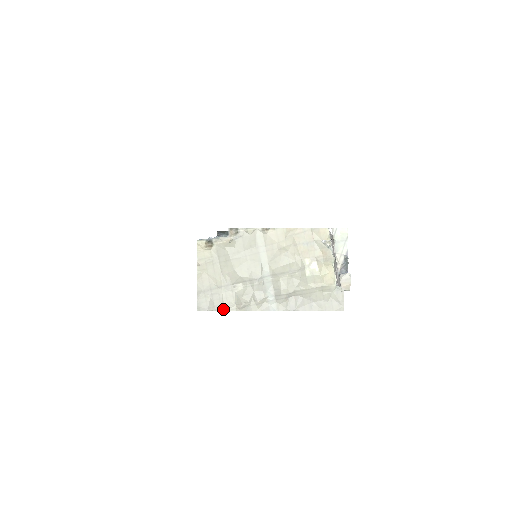
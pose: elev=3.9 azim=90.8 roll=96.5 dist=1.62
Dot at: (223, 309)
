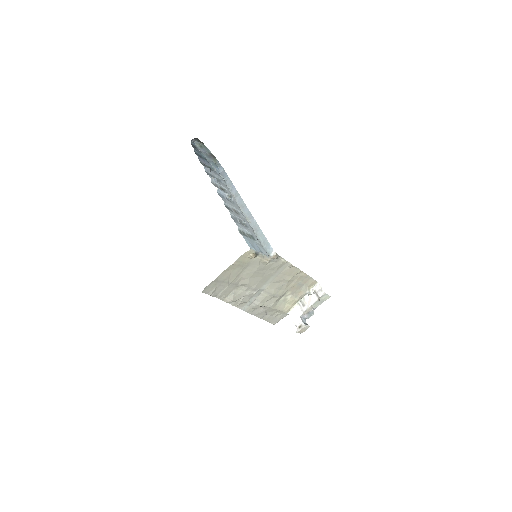
Dot at: (217, 296)
